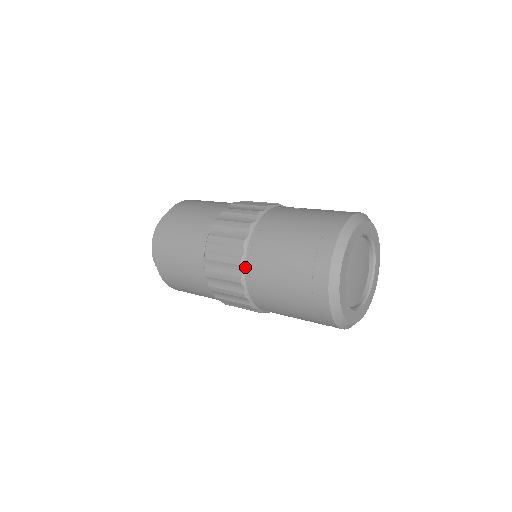
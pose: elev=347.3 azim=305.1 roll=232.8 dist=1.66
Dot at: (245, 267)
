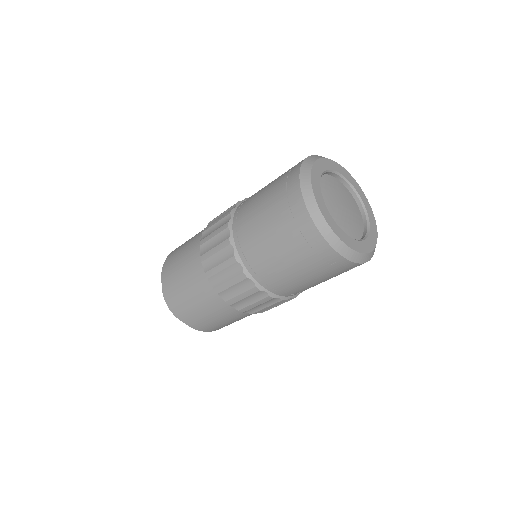
Dot at: occluded
